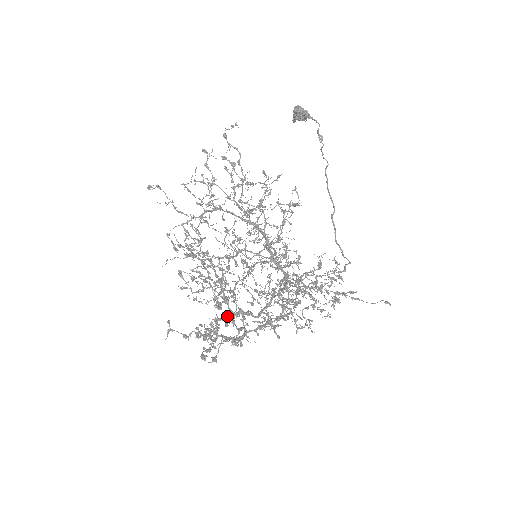
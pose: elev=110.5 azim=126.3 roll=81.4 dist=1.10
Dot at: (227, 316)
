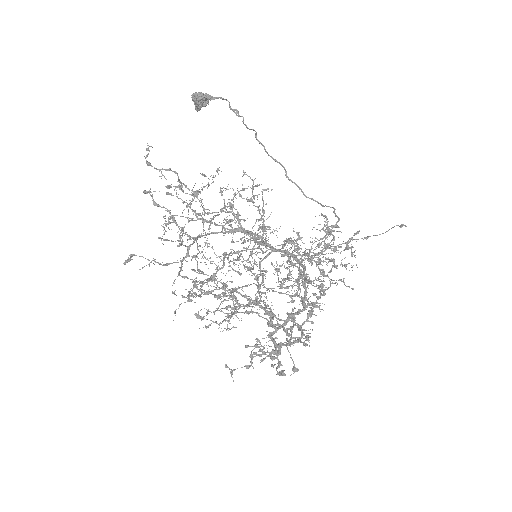
Dot at: (280, 327)
